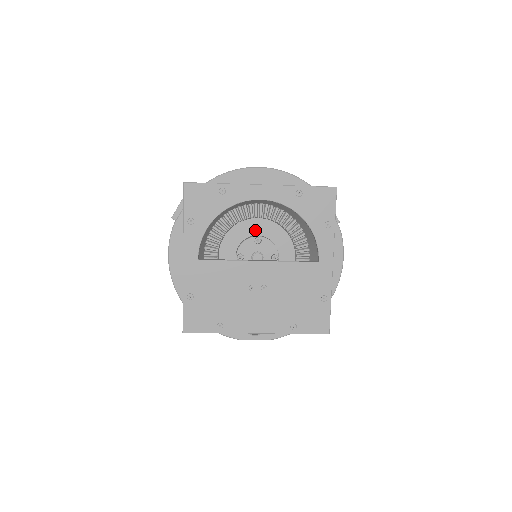
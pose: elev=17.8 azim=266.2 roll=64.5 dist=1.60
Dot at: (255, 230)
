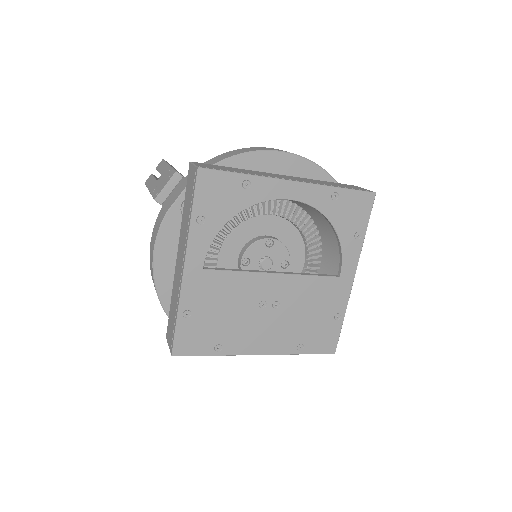
Dot at: (265, 229)
